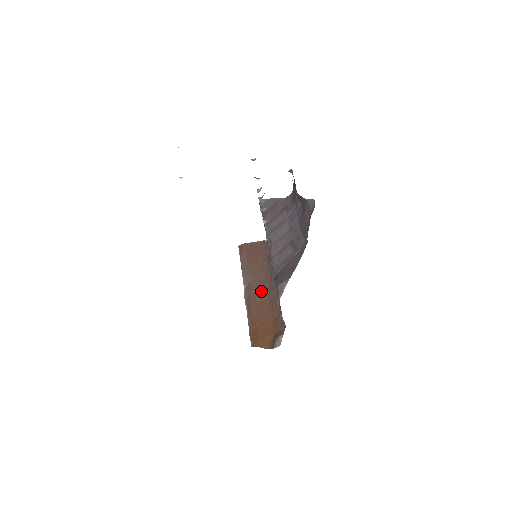
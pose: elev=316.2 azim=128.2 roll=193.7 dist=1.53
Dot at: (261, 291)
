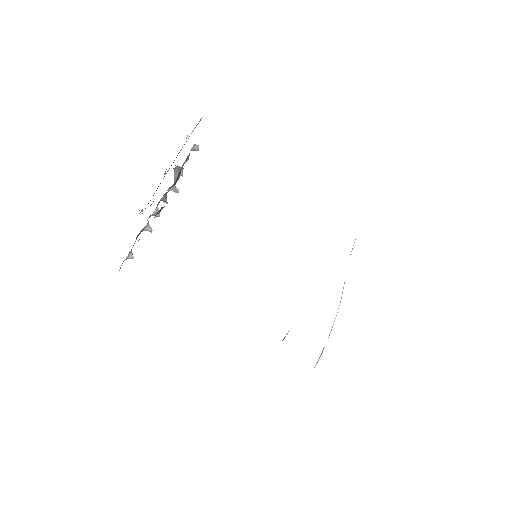
Dot at: occluded
